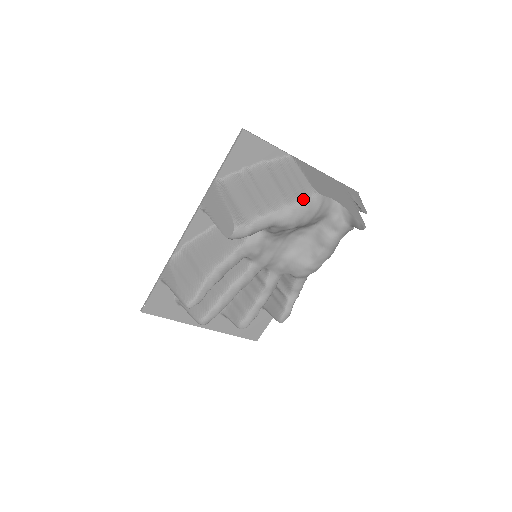
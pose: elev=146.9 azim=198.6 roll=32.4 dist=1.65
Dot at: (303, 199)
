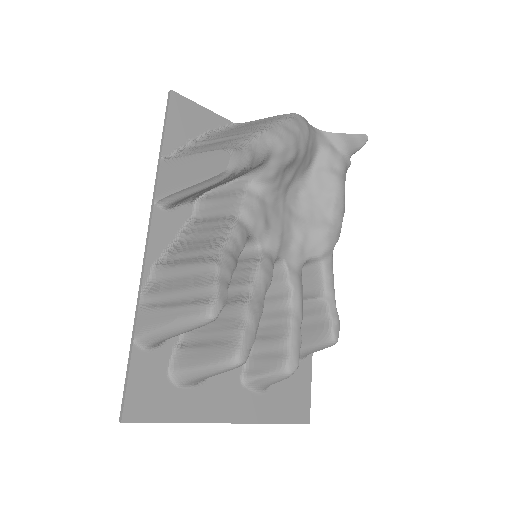
Dot at: (286, 118)
